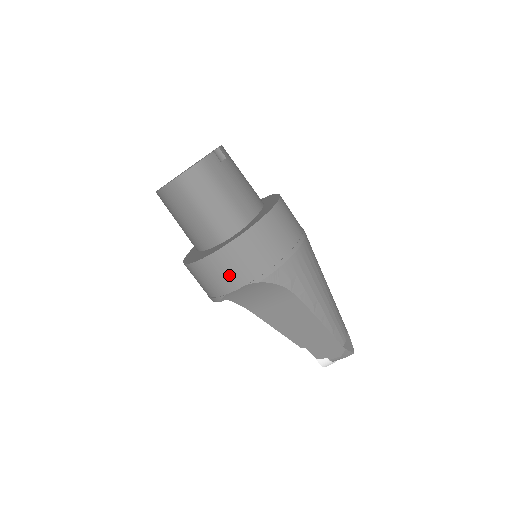
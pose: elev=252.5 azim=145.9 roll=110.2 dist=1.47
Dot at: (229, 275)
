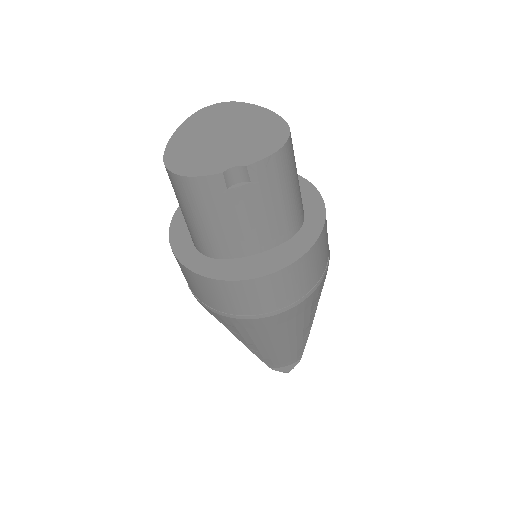
Dot at: occluded
